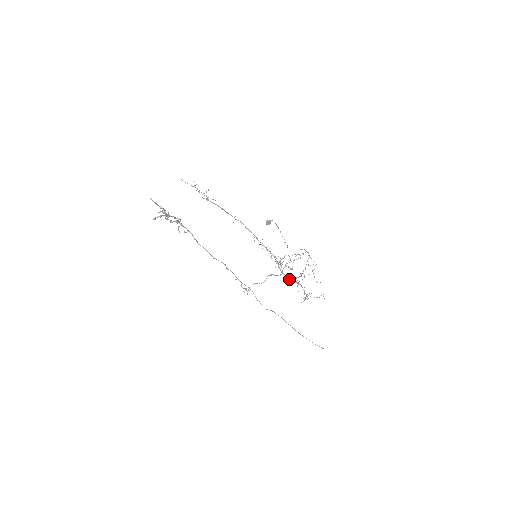
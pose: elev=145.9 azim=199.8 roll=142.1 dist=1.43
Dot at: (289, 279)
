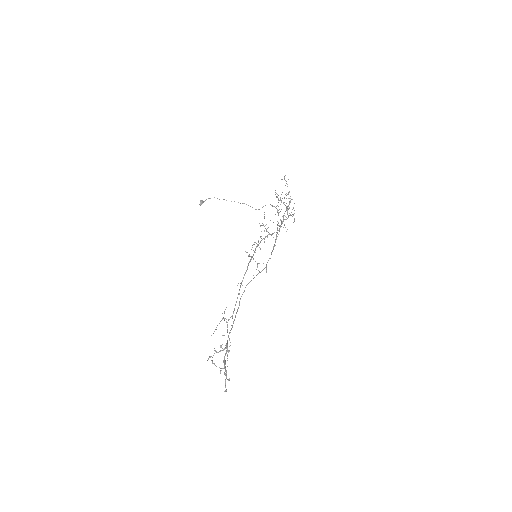
Dot at: (280, 226)
